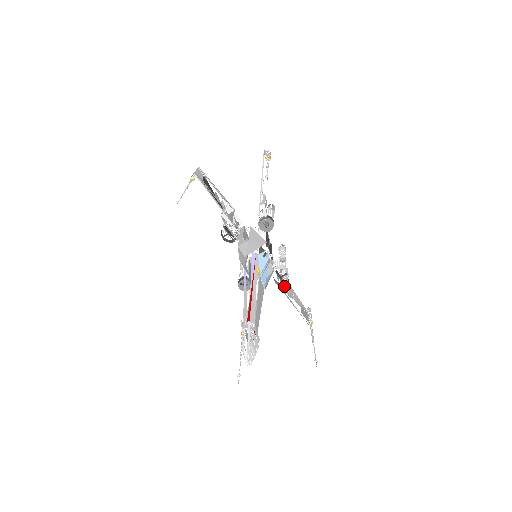
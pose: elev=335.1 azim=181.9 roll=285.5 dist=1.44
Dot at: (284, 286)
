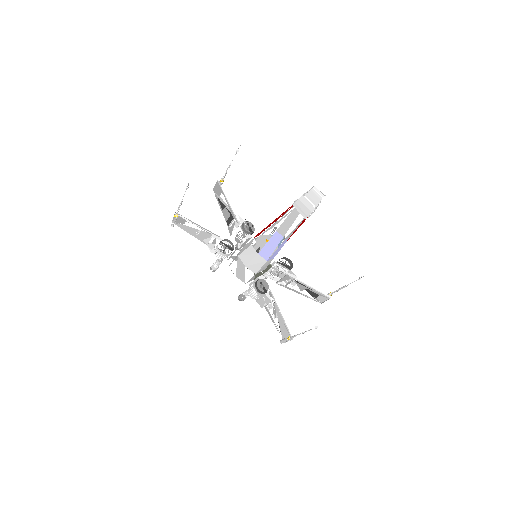
Dot at: (290, 282)
